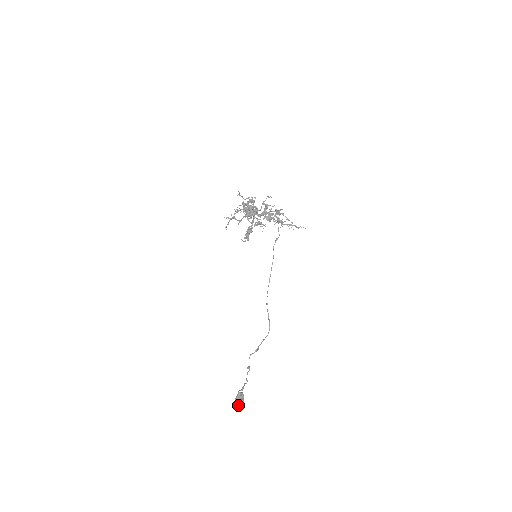
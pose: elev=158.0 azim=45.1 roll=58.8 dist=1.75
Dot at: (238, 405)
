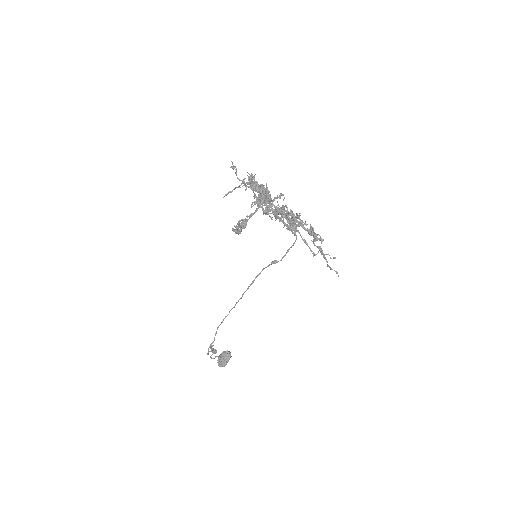
Dot at: (219, 361)
